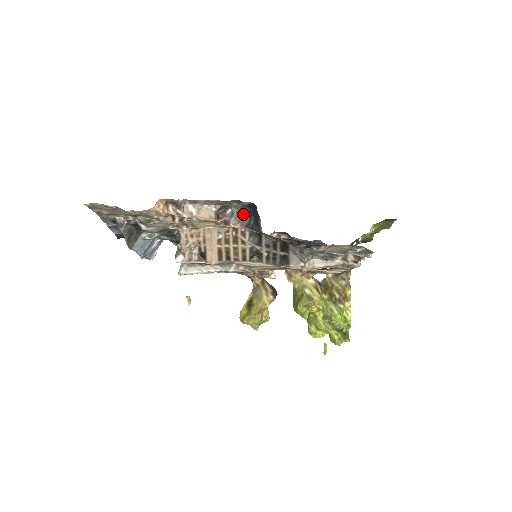
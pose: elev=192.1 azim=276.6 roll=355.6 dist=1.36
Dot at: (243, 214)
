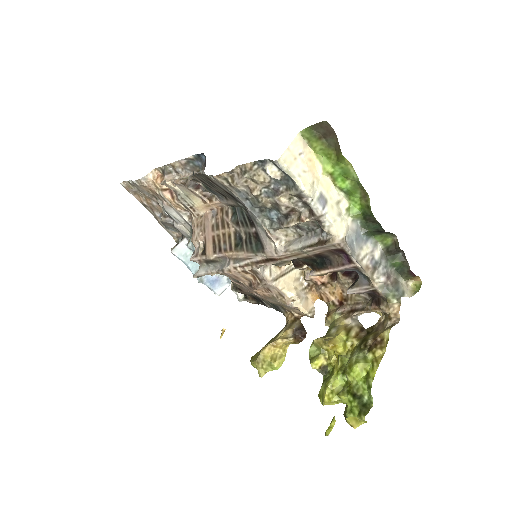
Dot at: (201, 171)
